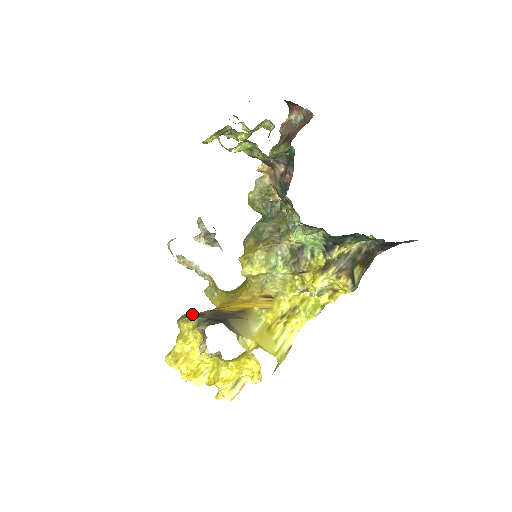
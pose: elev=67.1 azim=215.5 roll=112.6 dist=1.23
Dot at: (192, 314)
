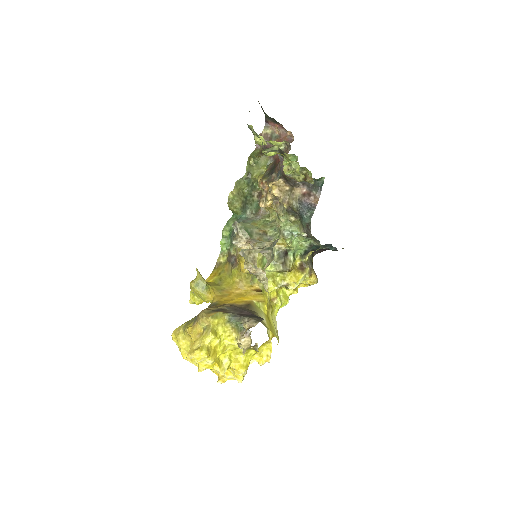
Dot at: (213, 309)
